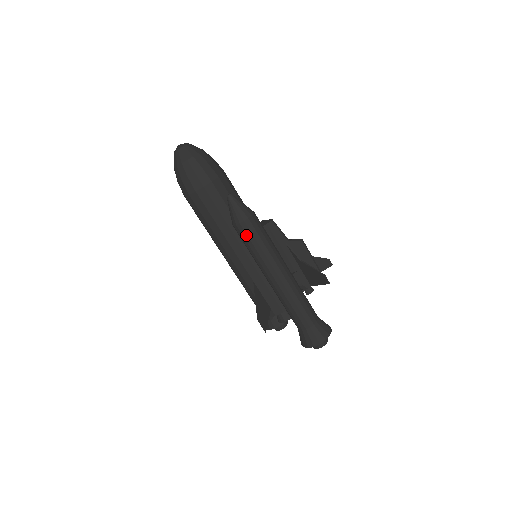
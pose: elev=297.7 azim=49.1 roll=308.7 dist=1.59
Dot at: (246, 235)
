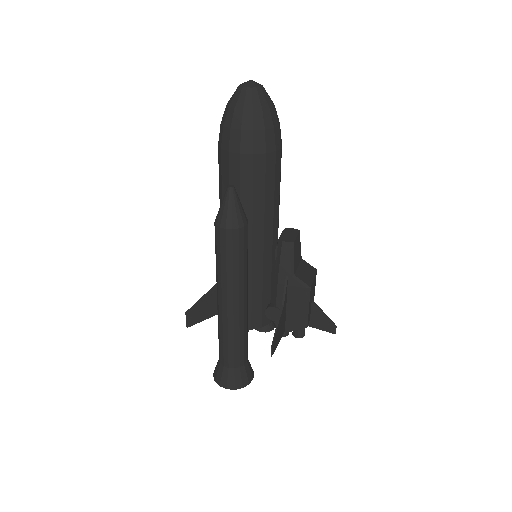
Dot at: (216, 240)
